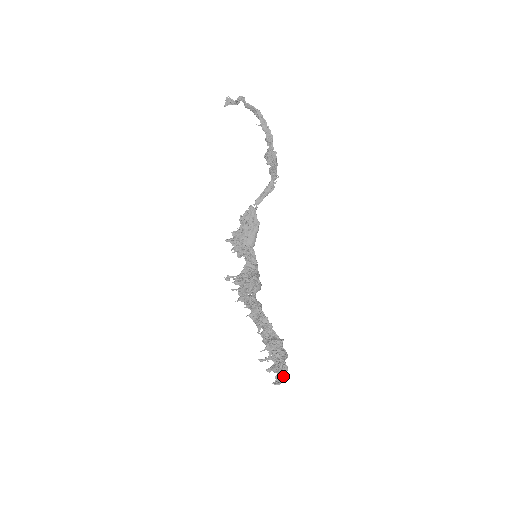
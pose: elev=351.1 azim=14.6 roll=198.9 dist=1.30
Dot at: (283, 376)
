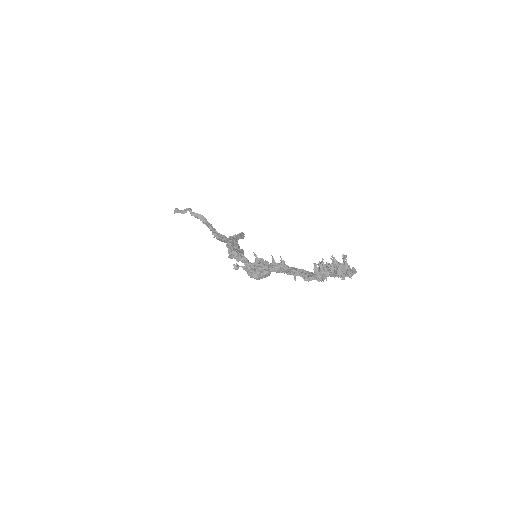
Dot at: (350, 271)
